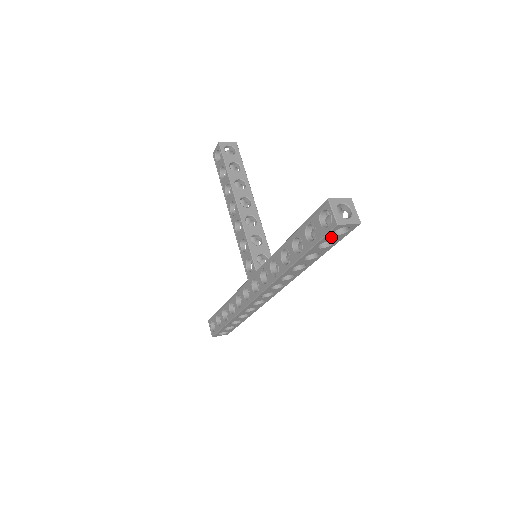
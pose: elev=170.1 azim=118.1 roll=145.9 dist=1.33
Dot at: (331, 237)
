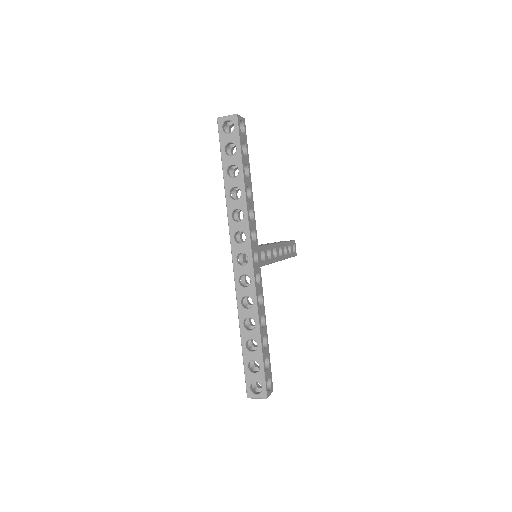
Dot at: (226, 137)
